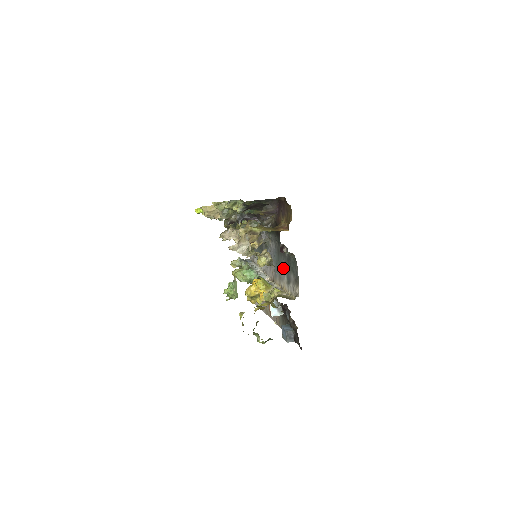
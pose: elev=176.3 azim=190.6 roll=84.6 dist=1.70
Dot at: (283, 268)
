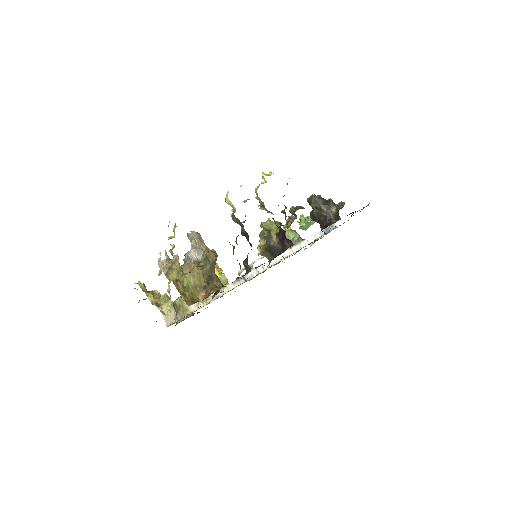
Dot at: occluded
